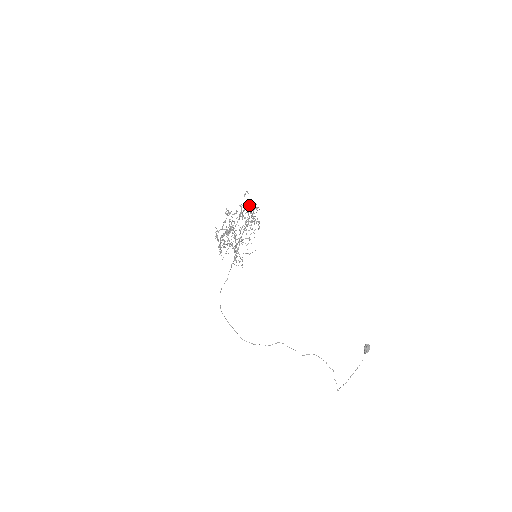
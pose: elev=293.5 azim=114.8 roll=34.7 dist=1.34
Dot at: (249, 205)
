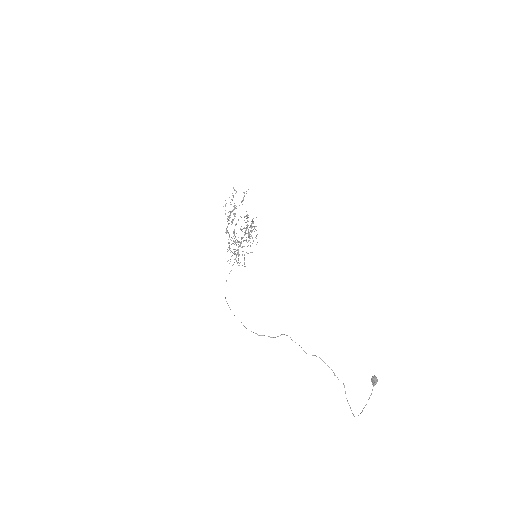
Dot at: (248, 221)
